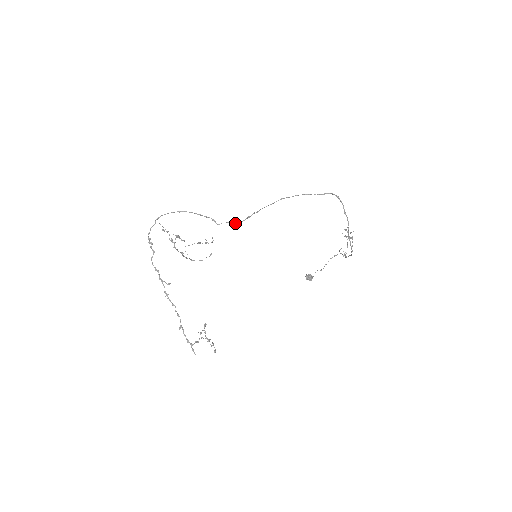
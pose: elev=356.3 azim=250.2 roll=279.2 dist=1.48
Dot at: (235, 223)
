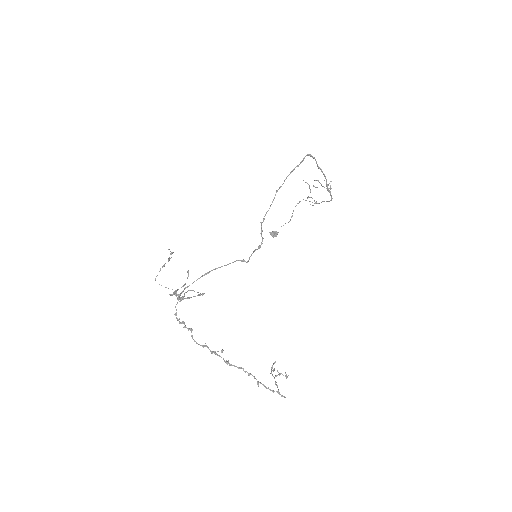
Dot at: (259, 248)
